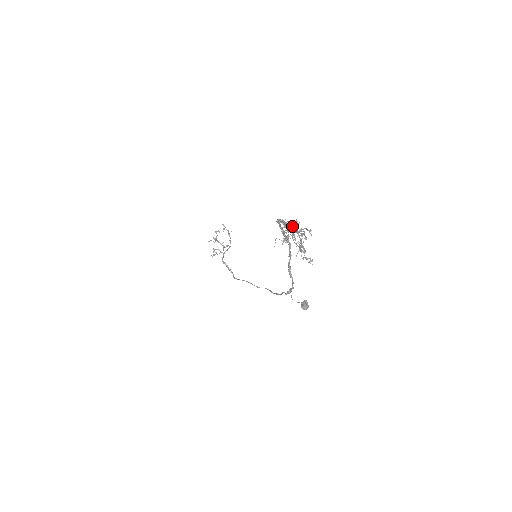
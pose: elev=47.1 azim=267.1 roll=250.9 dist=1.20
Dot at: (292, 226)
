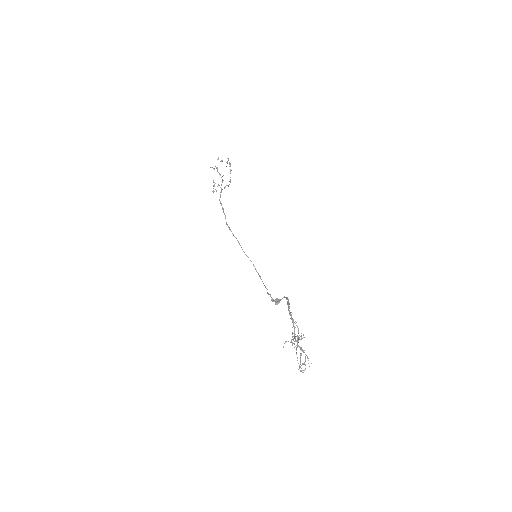
Dot at: (299, 335)
